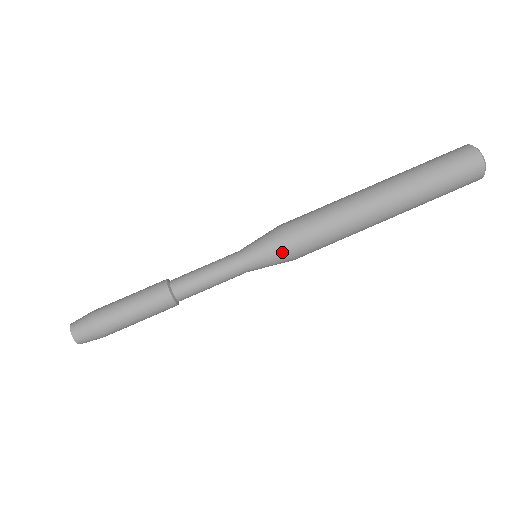
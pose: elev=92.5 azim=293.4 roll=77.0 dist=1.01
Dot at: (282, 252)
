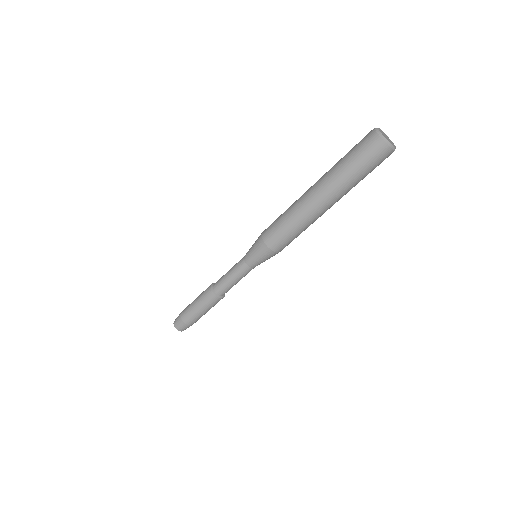
Dot at: occluded
